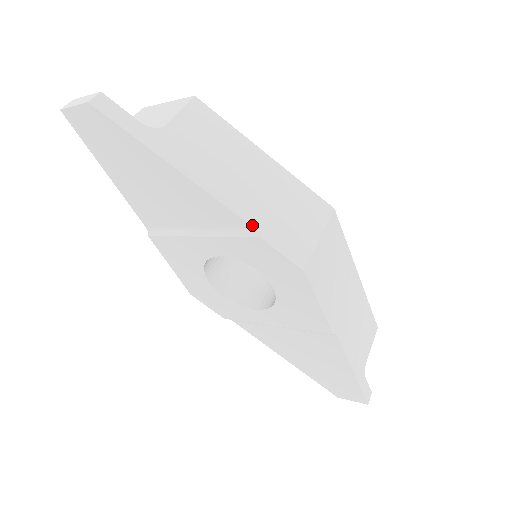
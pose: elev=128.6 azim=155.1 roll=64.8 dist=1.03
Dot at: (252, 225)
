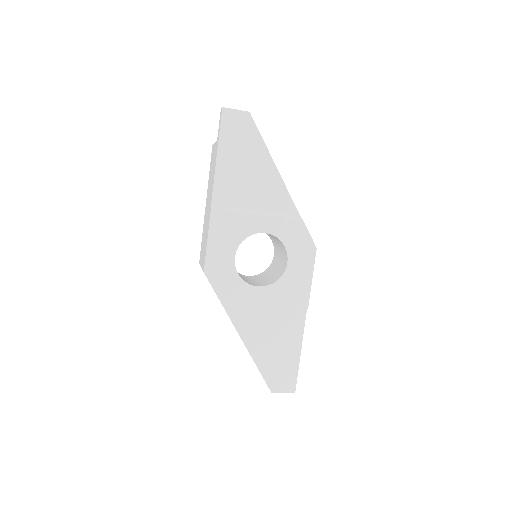
Dot at: occluded
